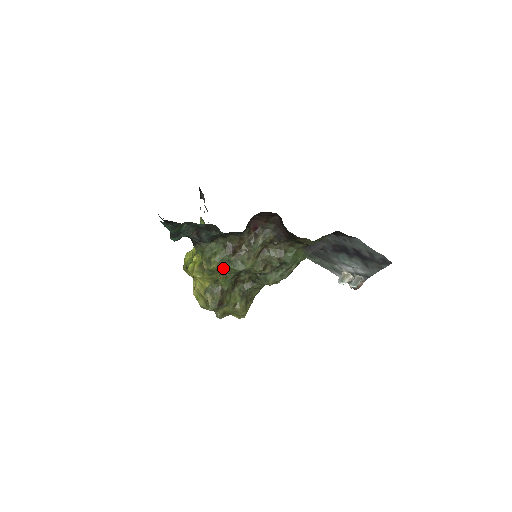
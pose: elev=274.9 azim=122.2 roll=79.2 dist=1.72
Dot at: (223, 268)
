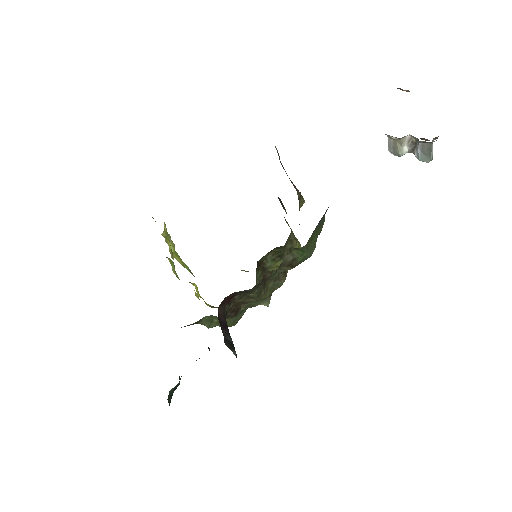
Dot at: (243, 313)
